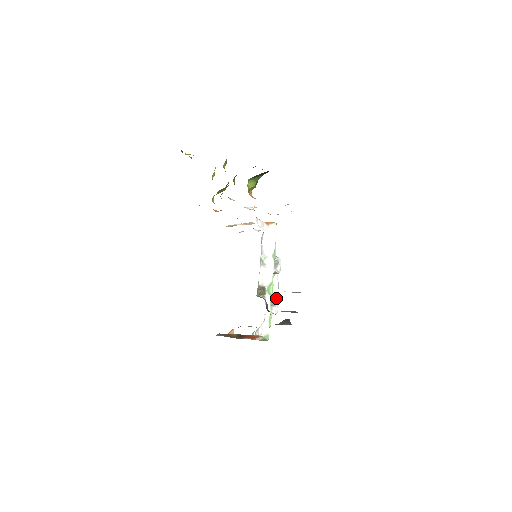
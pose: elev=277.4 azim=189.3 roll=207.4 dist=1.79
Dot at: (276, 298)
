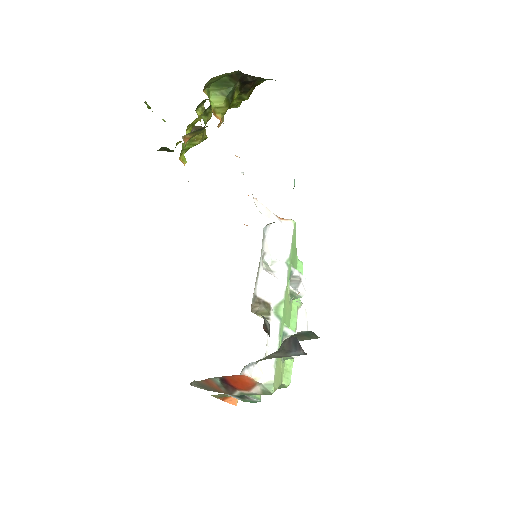
Dot at: (295, 332)
